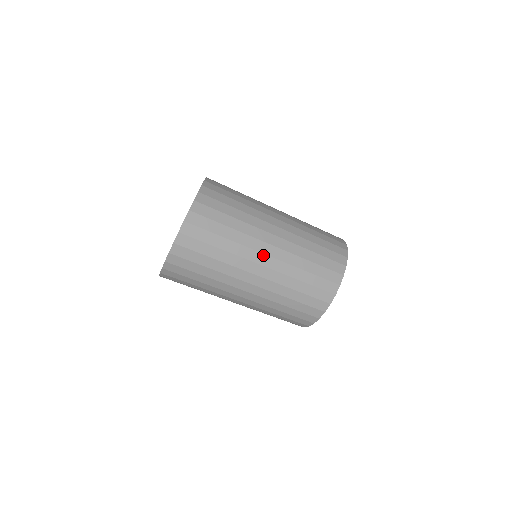
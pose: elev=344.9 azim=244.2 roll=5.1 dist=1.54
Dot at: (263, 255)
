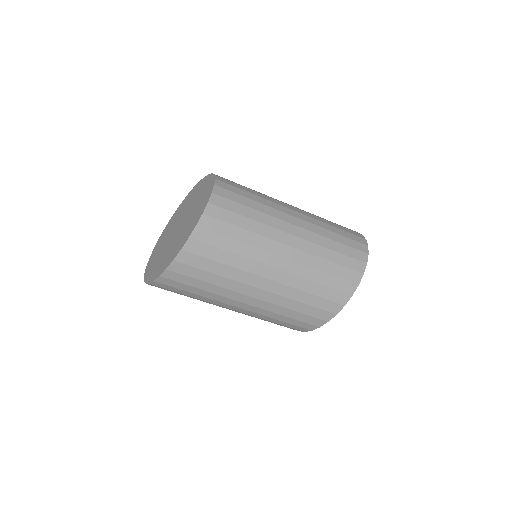
Dot at: occluded
